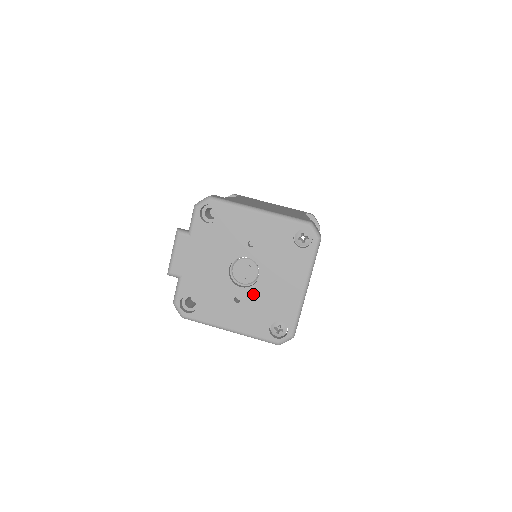
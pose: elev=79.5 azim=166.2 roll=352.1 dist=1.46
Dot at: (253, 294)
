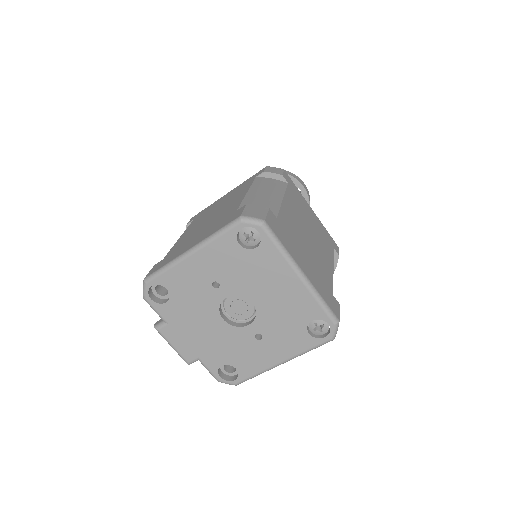
Dot at: (265, 321)
